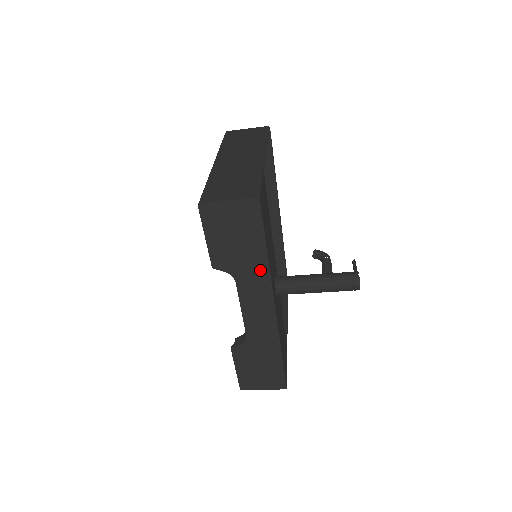
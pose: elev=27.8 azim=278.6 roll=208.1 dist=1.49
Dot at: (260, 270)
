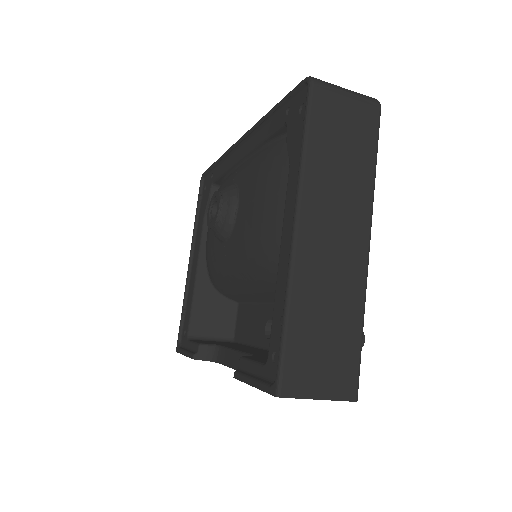
Dot at: occluded
